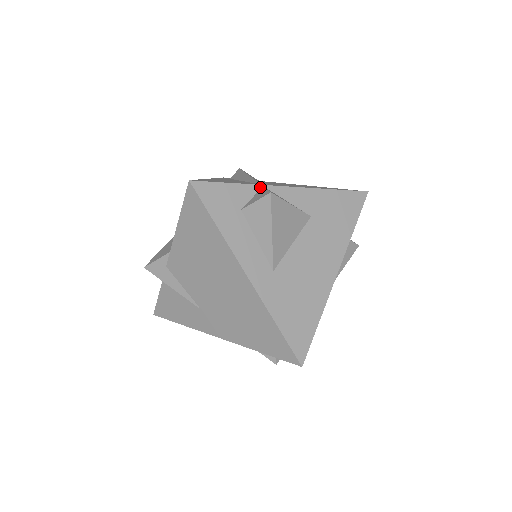
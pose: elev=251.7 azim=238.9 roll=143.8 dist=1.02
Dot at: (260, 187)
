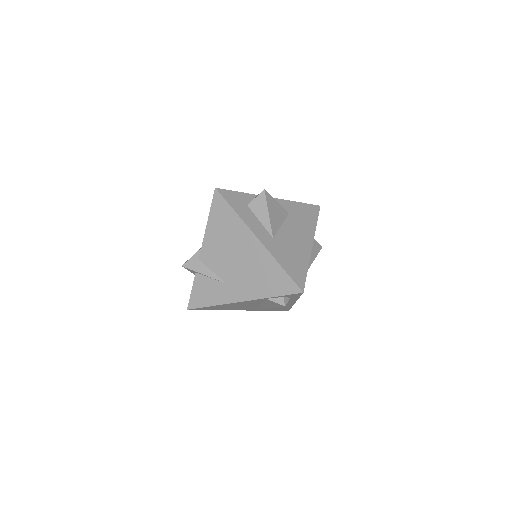
Dot at: occluded
